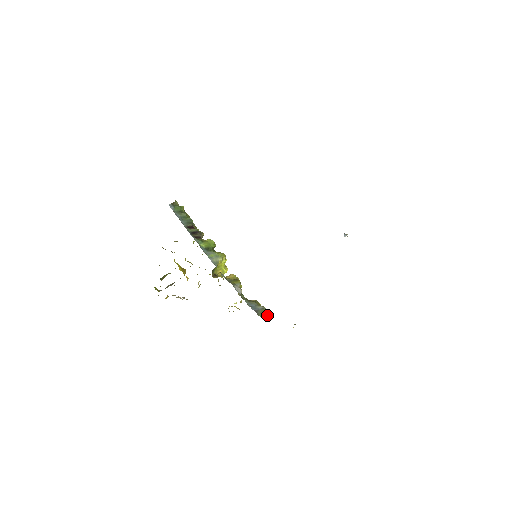
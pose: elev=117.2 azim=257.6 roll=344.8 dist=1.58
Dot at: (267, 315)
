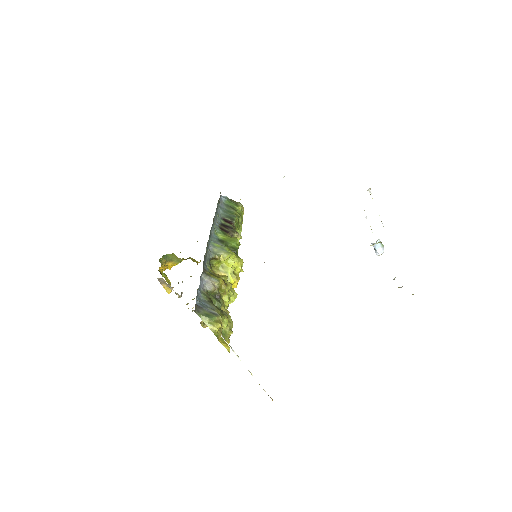
Dot at: (213, 324)
